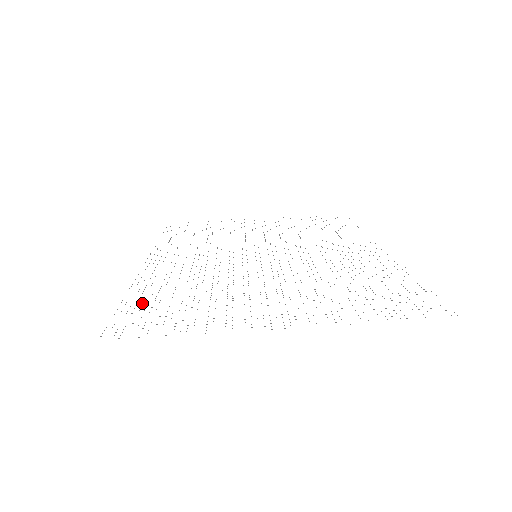
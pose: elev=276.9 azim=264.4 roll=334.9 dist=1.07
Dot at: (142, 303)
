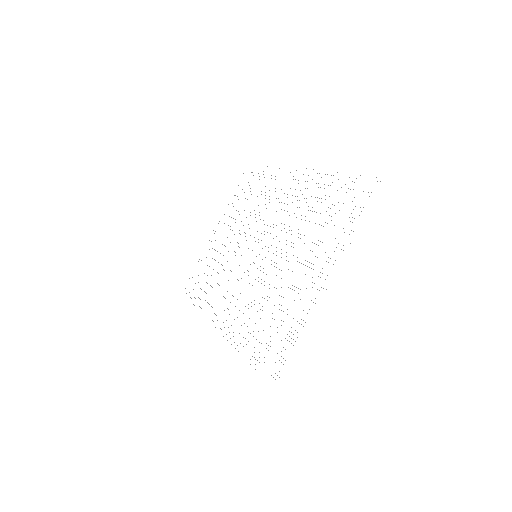
Dot at: occluded
